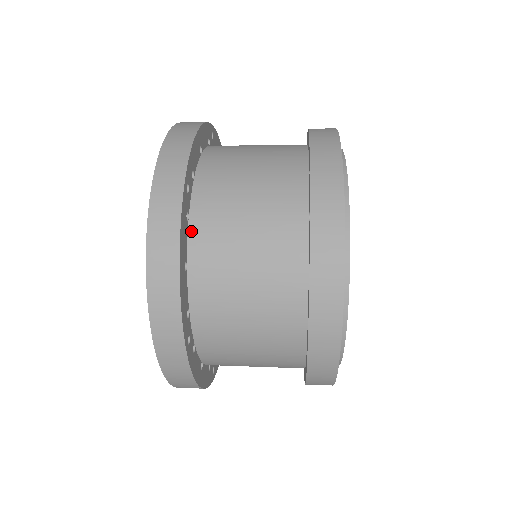
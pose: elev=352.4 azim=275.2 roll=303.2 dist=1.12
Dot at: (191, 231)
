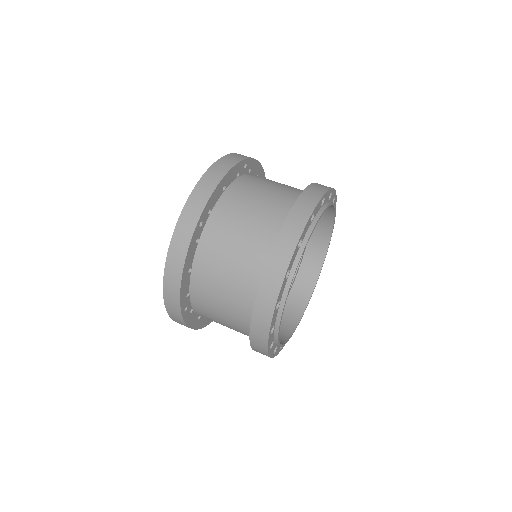
Dot at: (196, 313)
